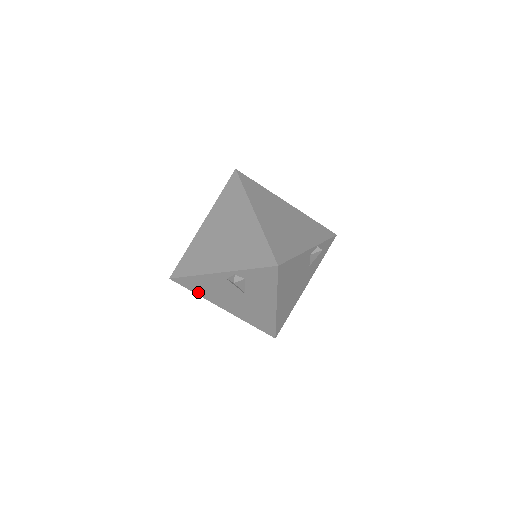
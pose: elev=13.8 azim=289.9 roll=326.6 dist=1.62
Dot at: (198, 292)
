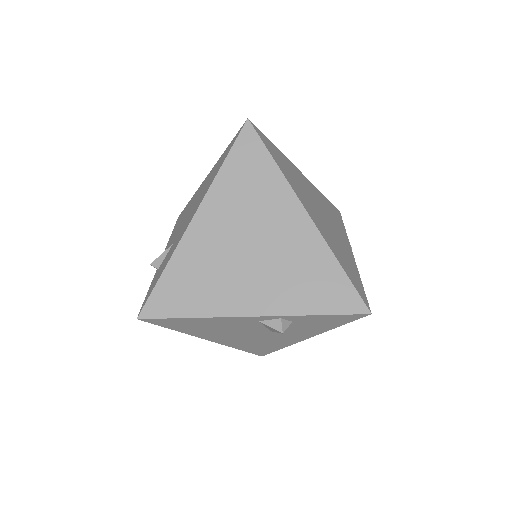
Dot at: (181, 329)
